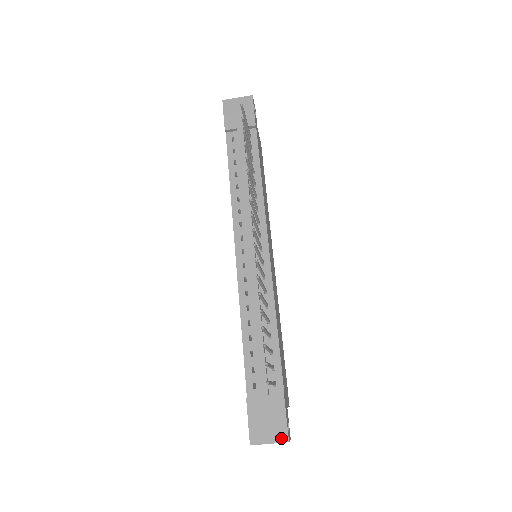
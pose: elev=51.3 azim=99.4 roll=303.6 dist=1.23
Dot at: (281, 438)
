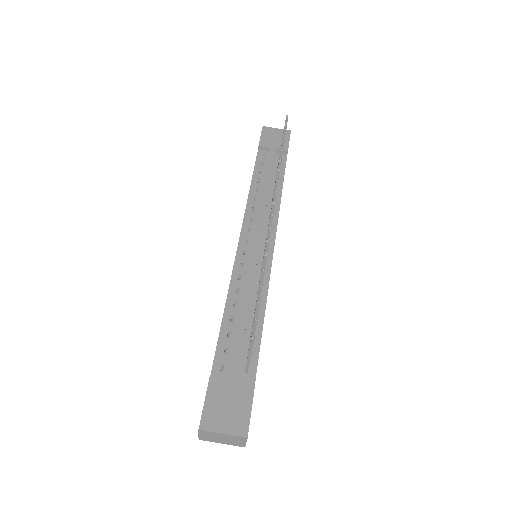
Dot at: (239, 430)
